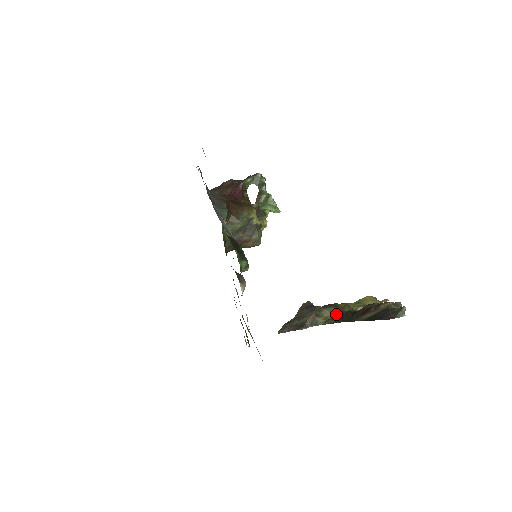
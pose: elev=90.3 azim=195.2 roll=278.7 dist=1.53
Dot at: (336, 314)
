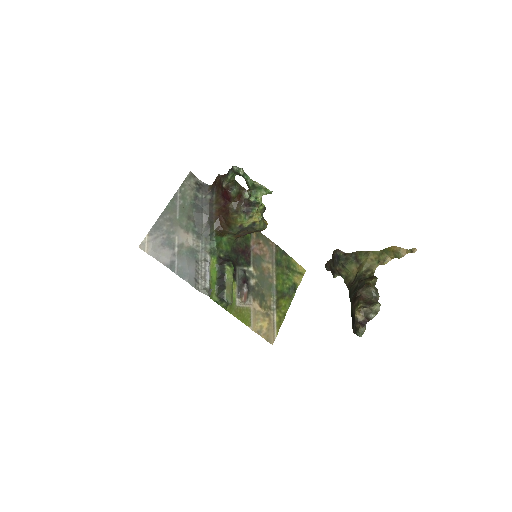
Dot at: (354, 273)
